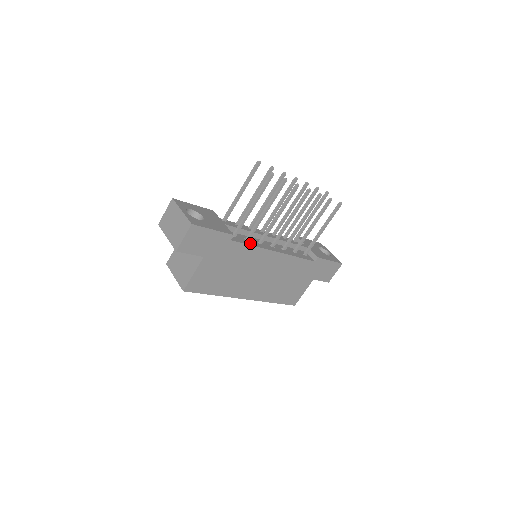
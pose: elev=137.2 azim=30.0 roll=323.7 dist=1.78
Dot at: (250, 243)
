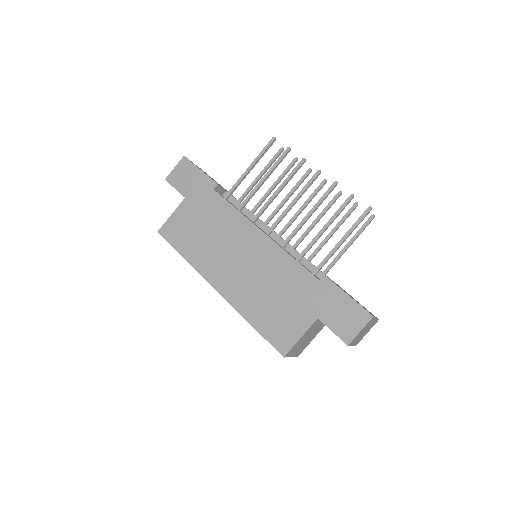
Dot at: (236, 208)
